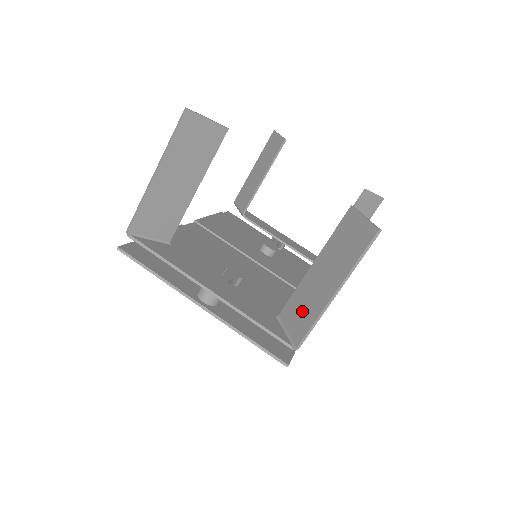
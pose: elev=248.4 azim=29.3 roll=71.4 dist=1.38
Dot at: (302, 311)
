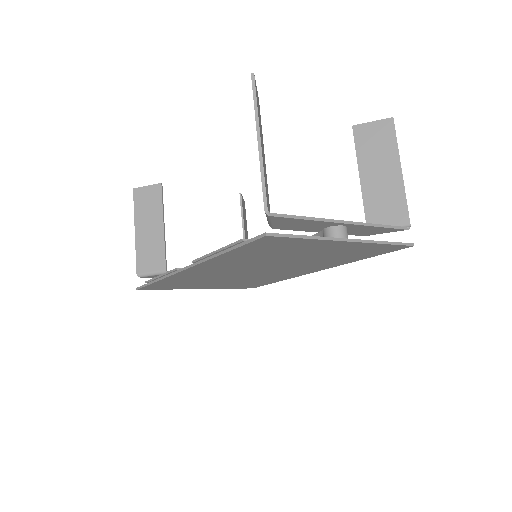
Dot at: (387, 205)
